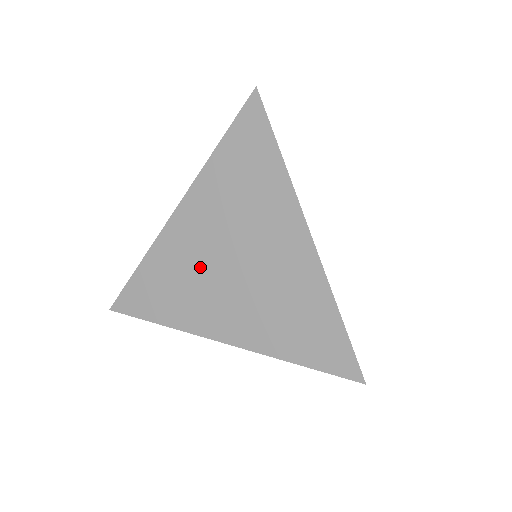
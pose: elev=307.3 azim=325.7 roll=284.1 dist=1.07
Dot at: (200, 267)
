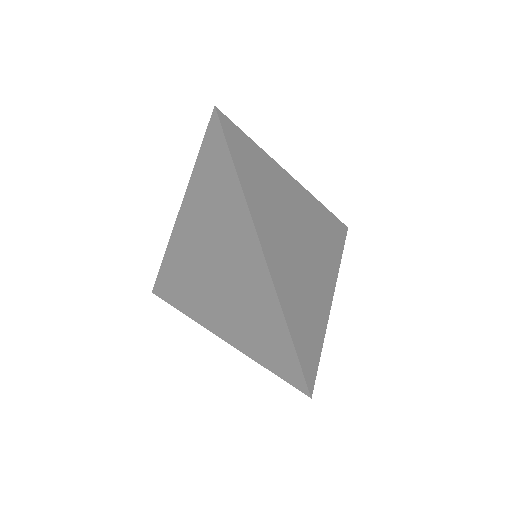
Dot at: (196, 268)
